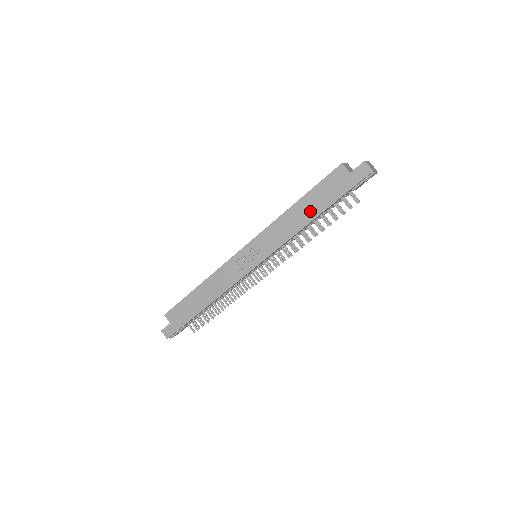
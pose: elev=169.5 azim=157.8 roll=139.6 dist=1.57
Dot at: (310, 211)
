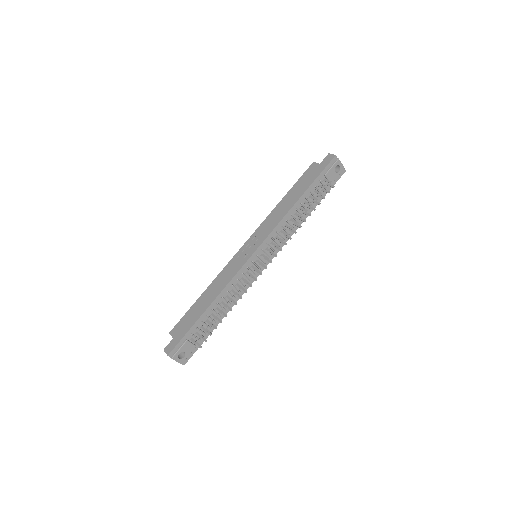
Dot at: (294, 197)
